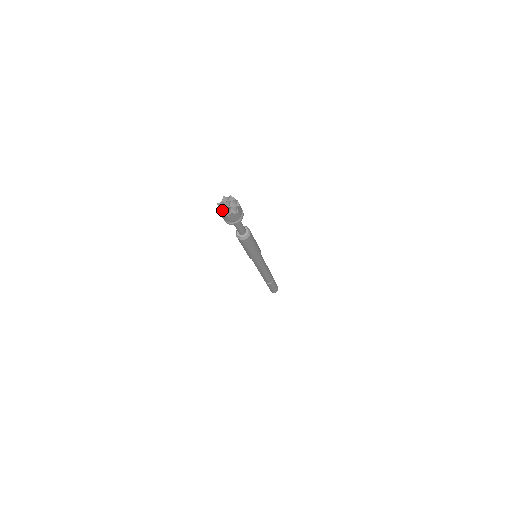
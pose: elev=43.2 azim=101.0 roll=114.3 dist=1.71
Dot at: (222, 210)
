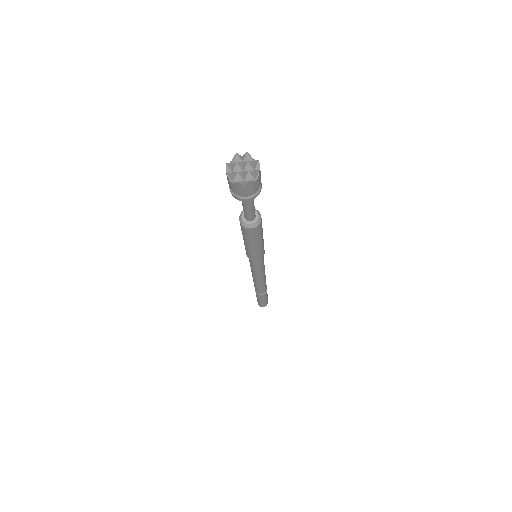
Dot at: (232, 175)
